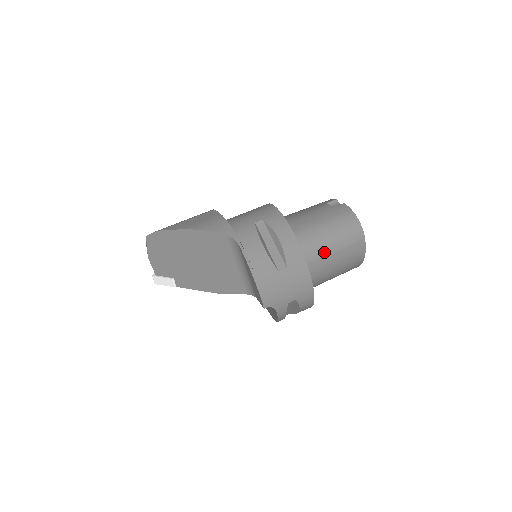
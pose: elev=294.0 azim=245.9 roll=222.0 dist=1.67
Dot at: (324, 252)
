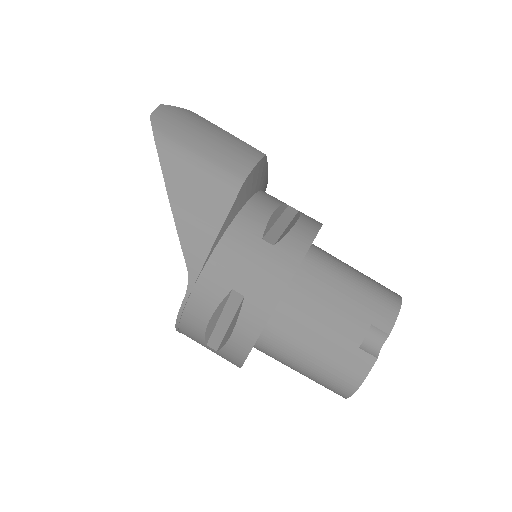
Dot at: occluded
